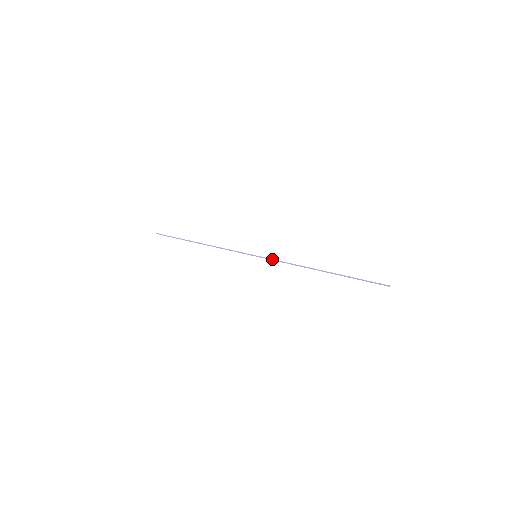
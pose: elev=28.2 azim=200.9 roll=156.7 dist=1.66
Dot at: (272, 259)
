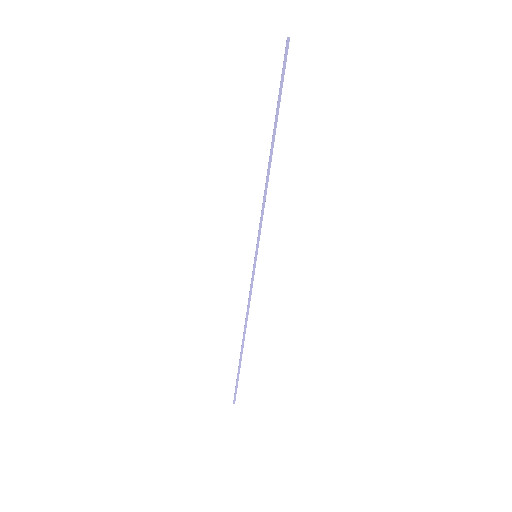
Dot at: (258, 230)
